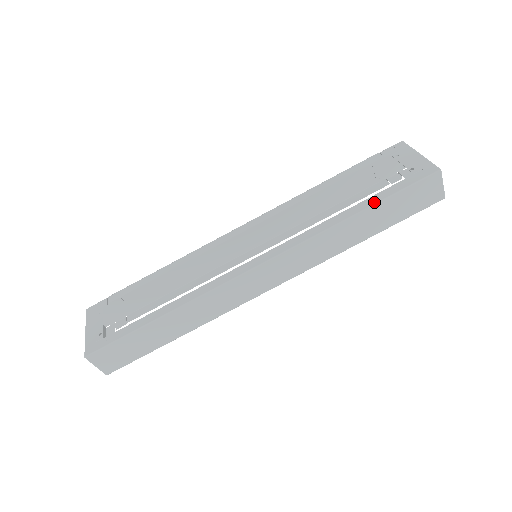
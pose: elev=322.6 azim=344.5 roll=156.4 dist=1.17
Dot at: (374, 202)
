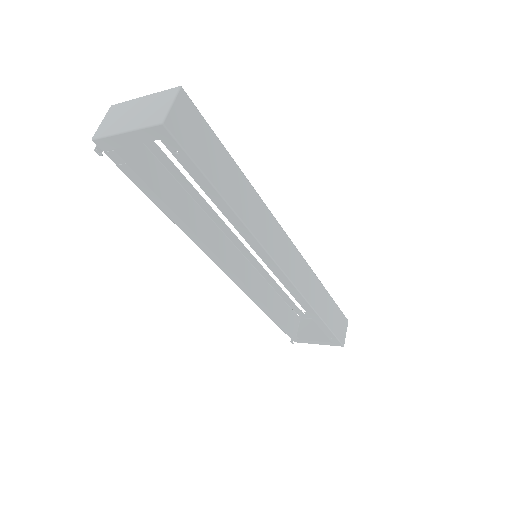
Dot at: (330, 296)
